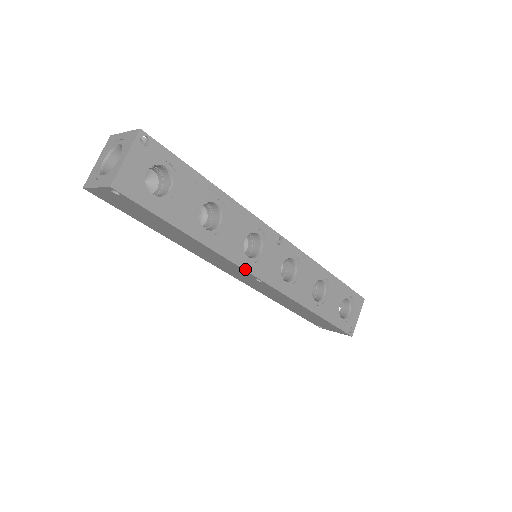
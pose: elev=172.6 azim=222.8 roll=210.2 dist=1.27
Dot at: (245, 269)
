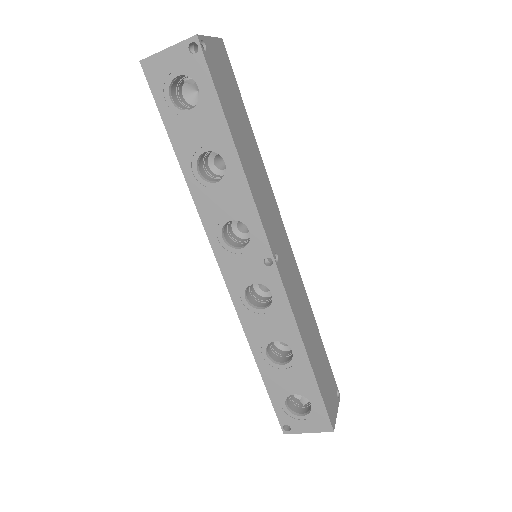
Dot at: (211, 243)
